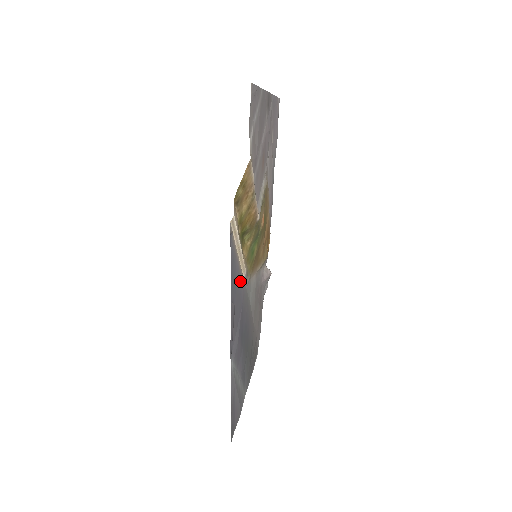
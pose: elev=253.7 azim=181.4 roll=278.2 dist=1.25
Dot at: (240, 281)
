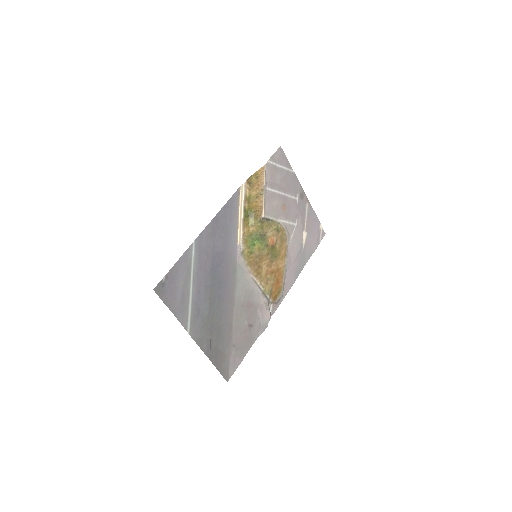
Dot at: (233, 236)
